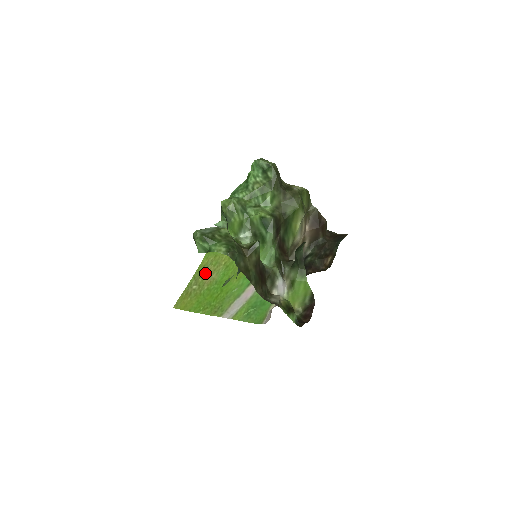
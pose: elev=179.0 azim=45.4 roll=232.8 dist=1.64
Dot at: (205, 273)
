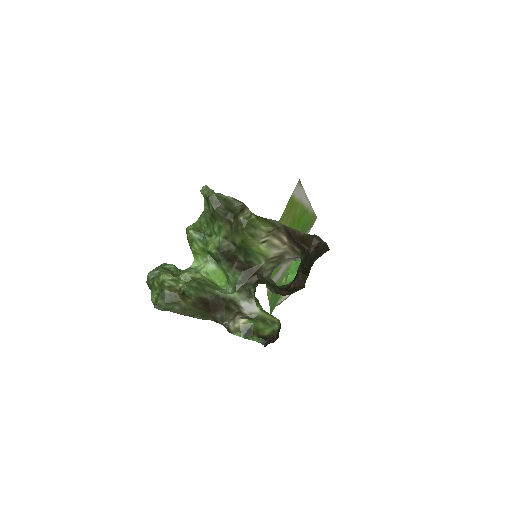
Dot at: occluded
